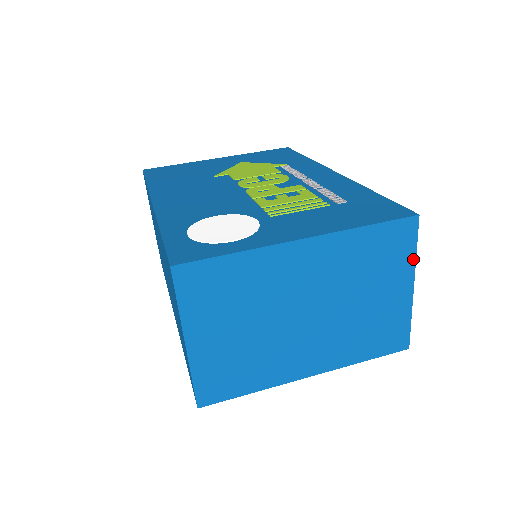
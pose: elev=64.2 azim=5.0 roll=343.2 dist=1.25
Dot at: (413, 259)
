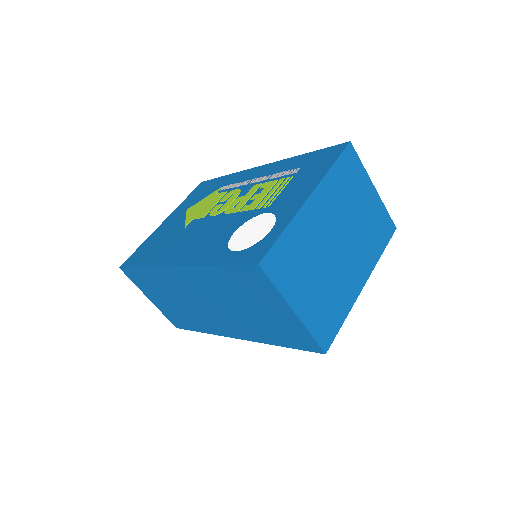
Dot at: (364, 170)
